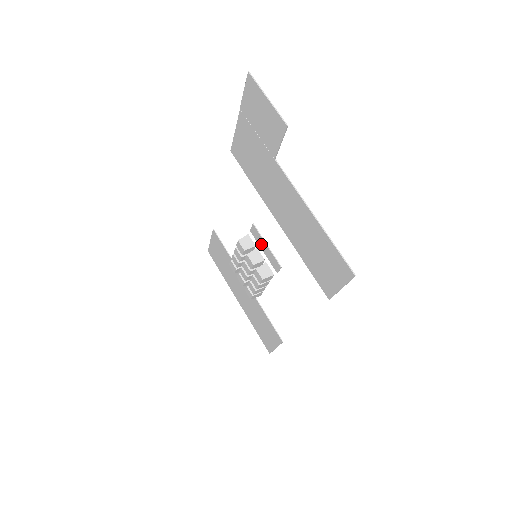
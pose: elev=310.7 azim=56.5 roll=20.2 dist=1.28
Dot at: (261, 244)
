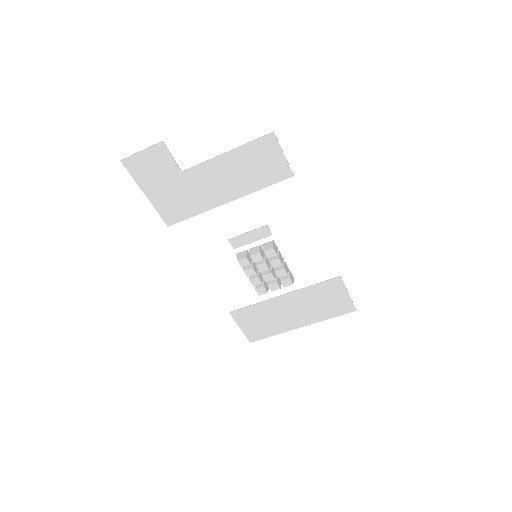
Dot at: (246, 241)
